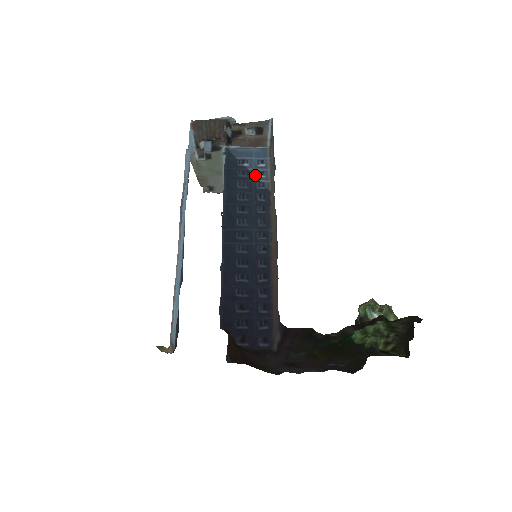
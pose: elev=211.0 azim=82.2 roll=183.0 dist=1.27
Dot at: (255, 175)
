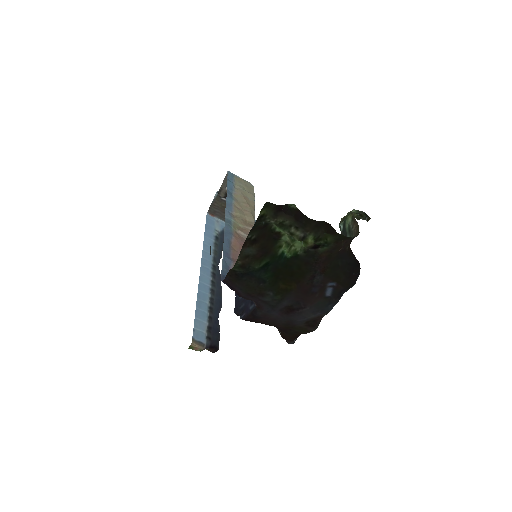
Dot at: occluded
